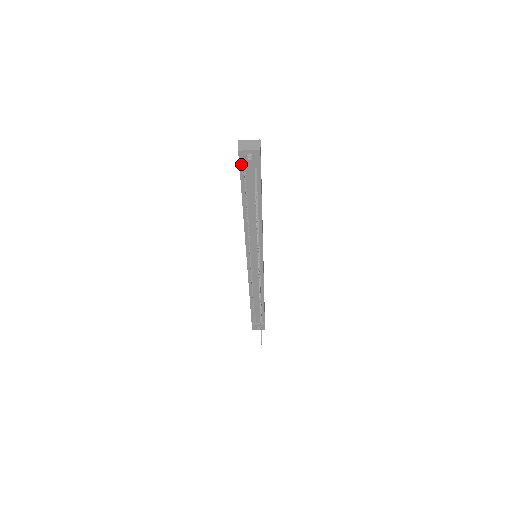
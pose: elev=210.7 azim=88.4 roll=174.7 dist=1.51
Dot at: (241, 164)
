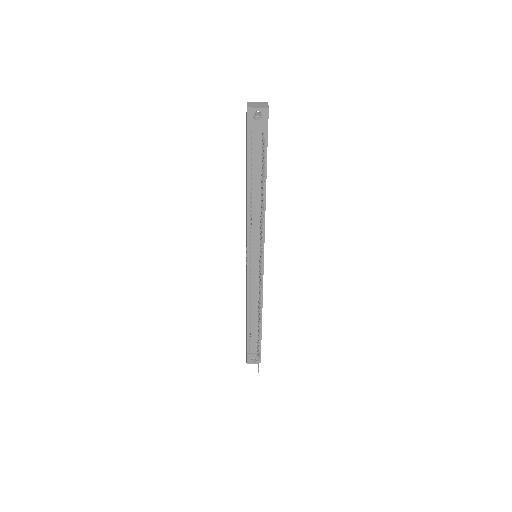
Dot at: (249, 125)
